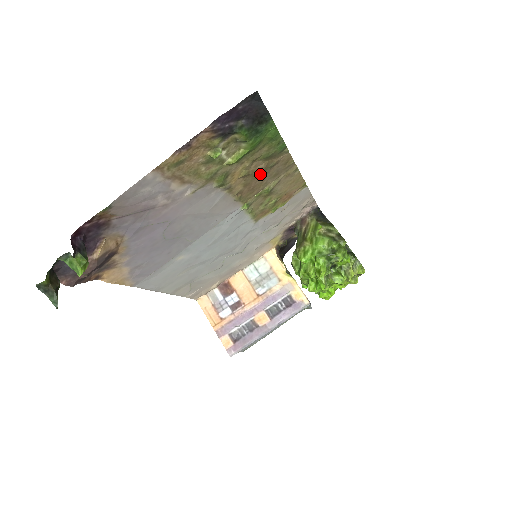
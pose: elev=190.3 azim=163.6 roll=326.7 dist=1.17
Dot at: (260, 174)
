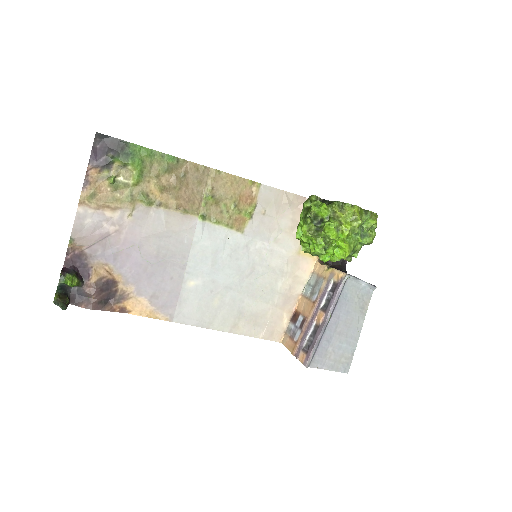
Dot at: (180, 186)
